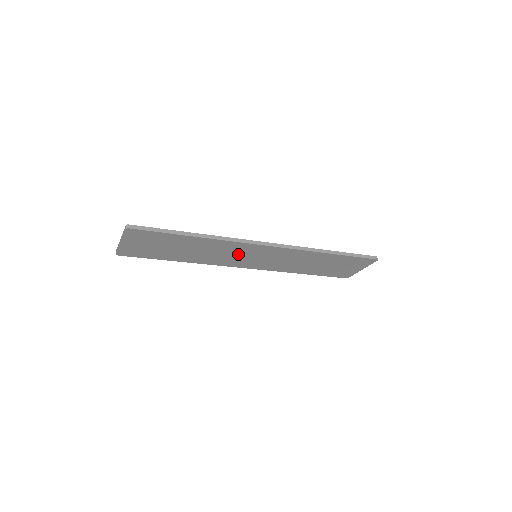
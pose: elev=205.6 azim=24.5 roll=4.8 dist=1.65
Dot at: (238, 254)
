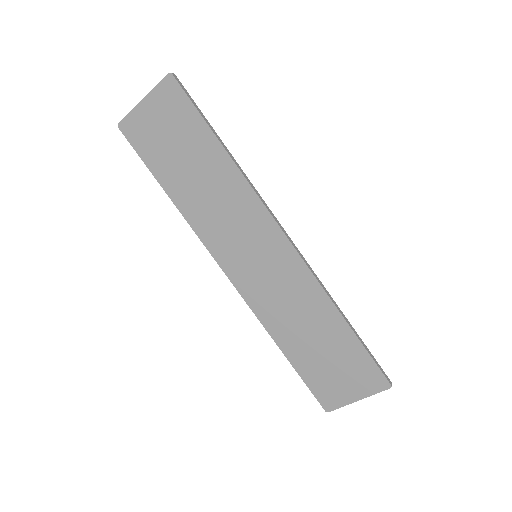
Dot at: (241, 231)
